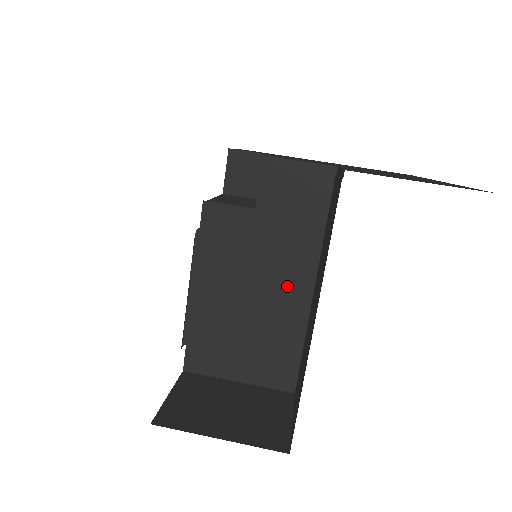
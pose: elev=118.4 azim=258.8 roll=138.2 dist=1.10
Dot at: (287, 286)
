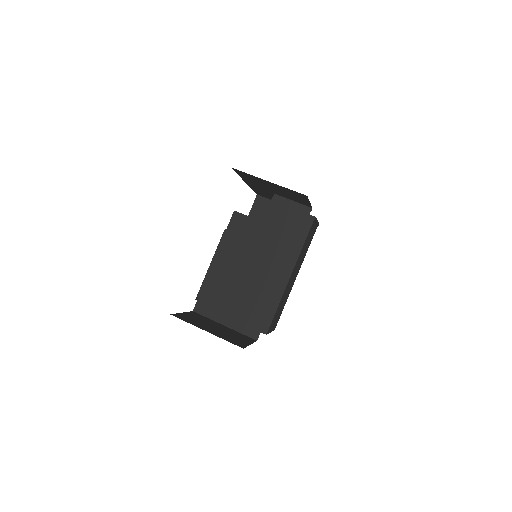
Dot at: (269, 270)
